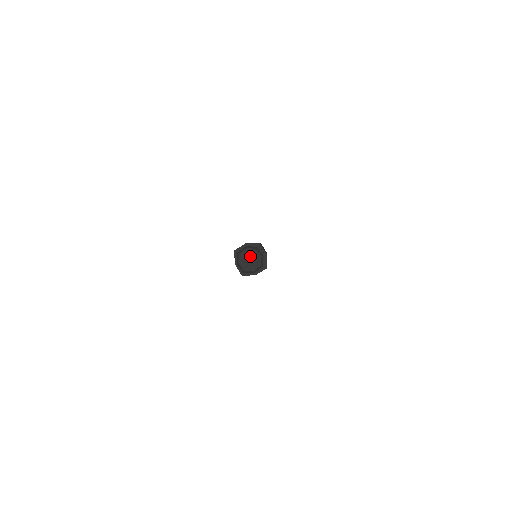
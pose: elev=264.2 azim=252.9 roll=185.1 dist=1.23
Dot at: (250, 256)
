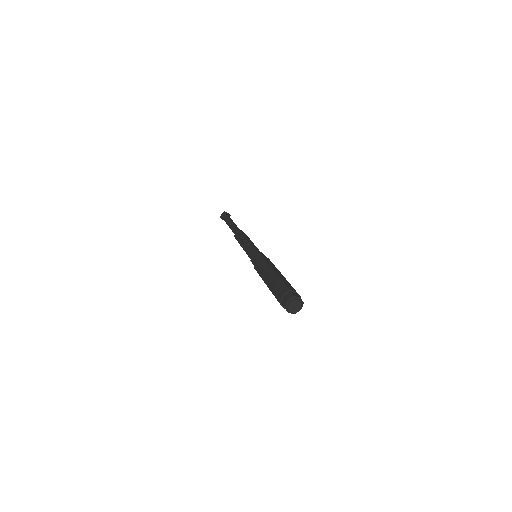
Dot at: (294, 305)
